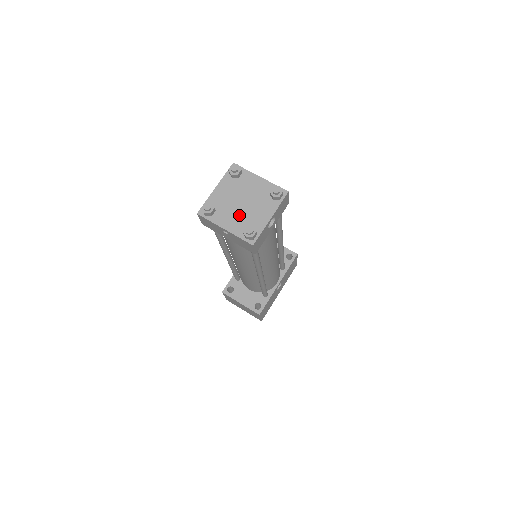
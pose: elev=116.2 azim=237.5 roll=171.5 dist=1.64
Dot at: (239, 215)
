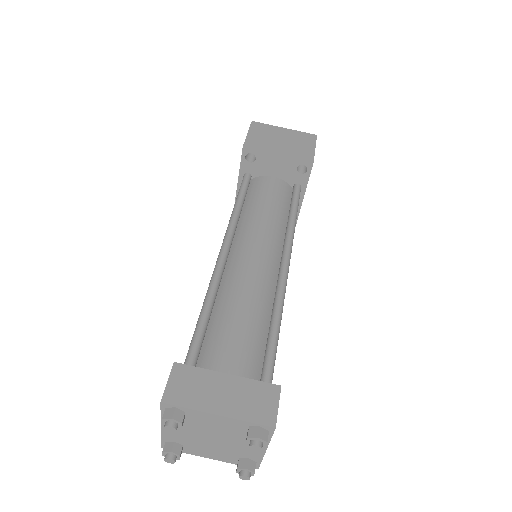
Dot at: (218, 449)
